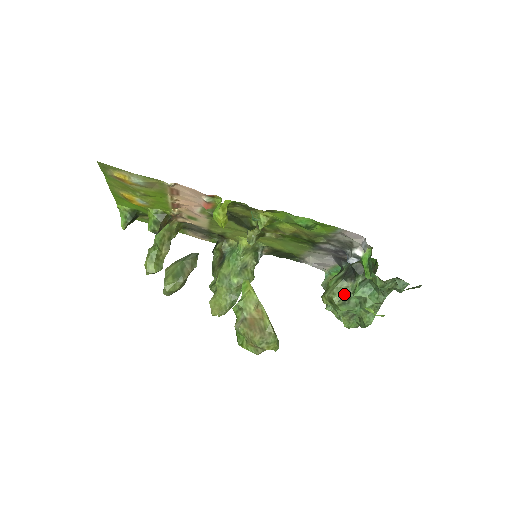
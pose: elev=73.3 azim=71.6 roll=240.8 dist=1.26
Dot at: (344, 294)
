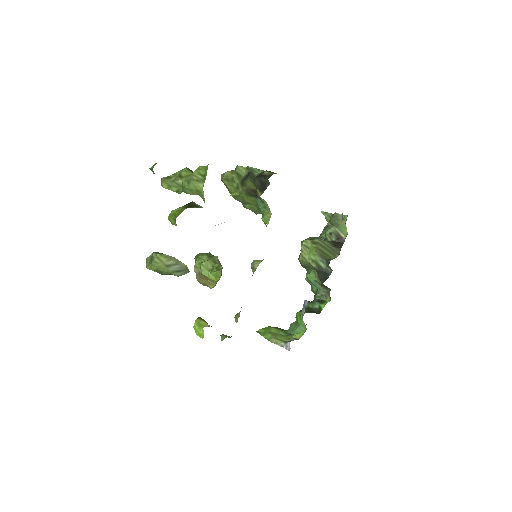
Dot at: (307, 266)
